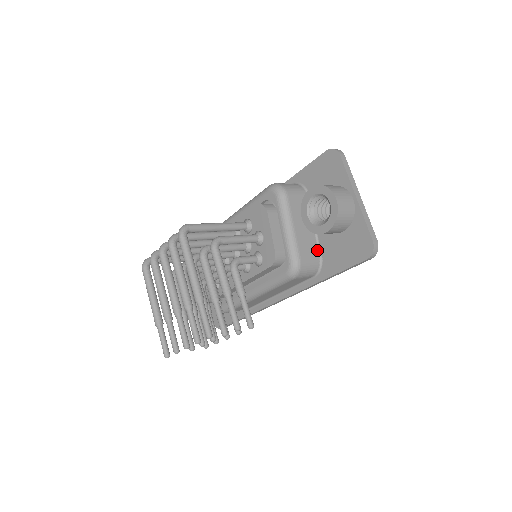
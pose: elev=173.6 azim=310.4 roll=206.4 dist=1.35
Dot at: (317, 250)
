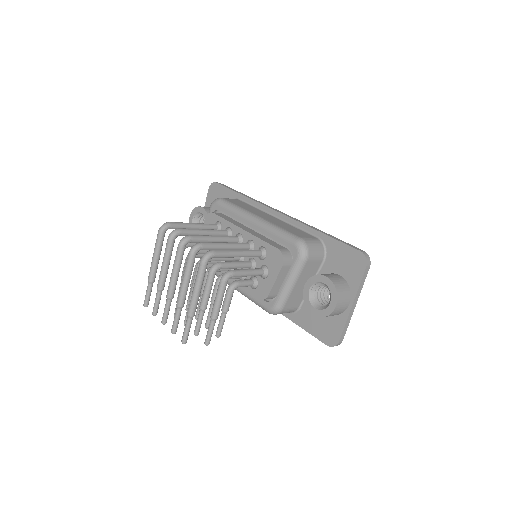
Dot at: (301, 301)
